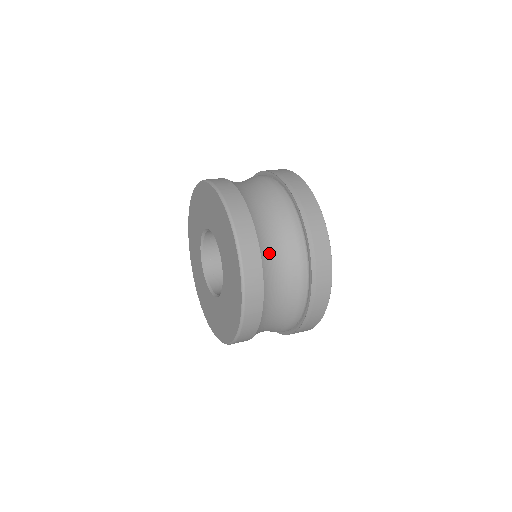
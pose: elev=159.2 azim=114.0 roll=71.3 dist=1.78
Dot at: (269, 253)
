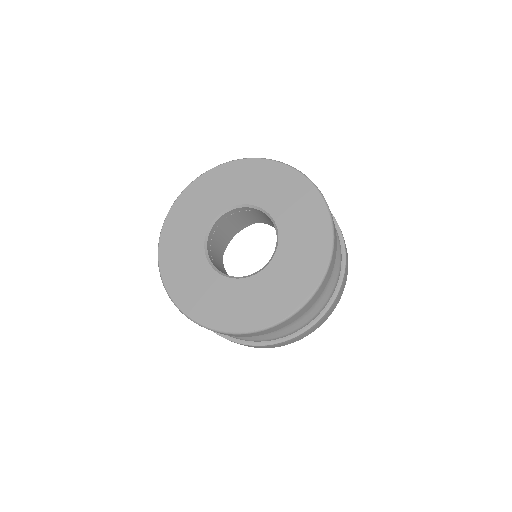
Dot at: occluded
